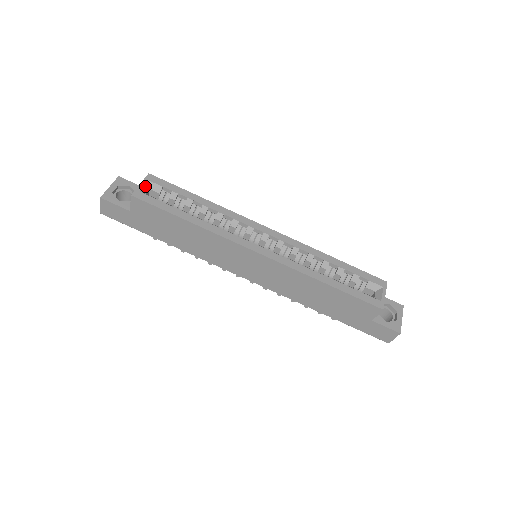
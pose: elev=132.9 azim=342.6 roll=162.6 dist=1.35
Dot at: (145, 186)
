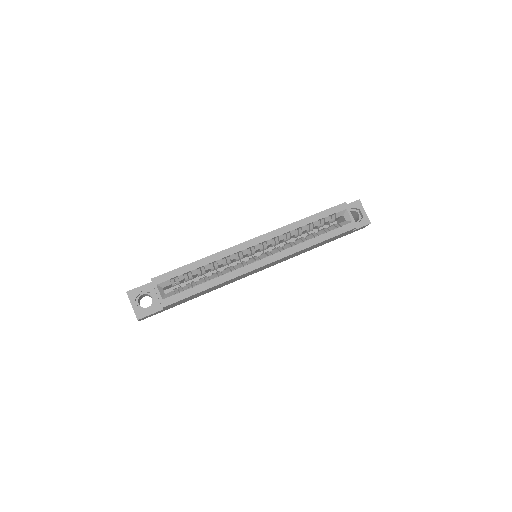
Dot at: (160, 291)
